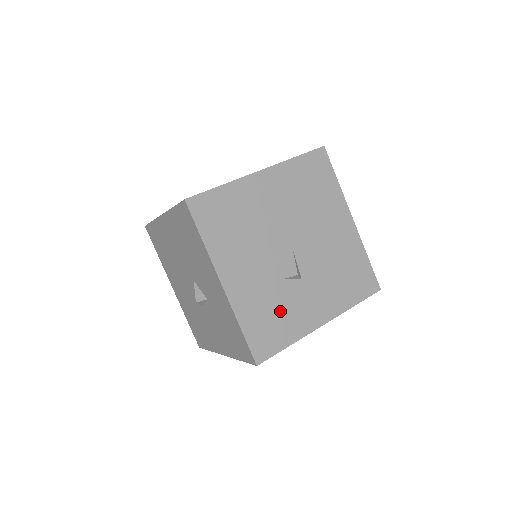
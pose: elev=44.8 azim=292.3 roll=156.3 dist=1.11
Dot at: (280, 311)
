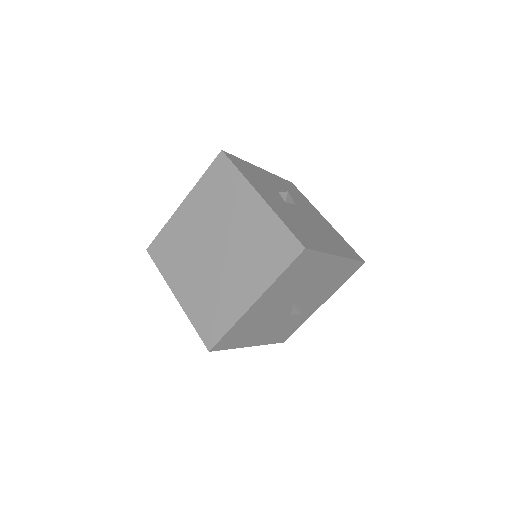
Dot at: (292, 323)
